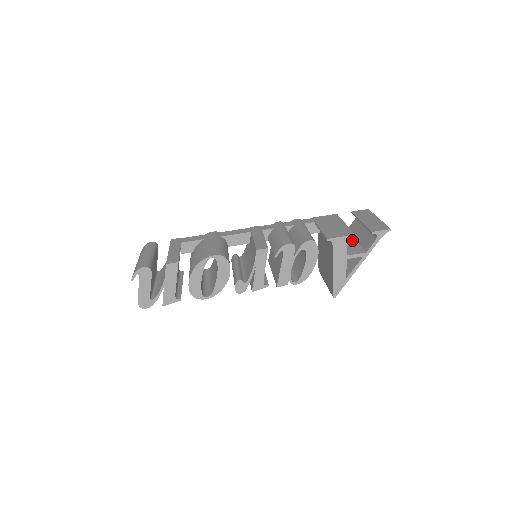
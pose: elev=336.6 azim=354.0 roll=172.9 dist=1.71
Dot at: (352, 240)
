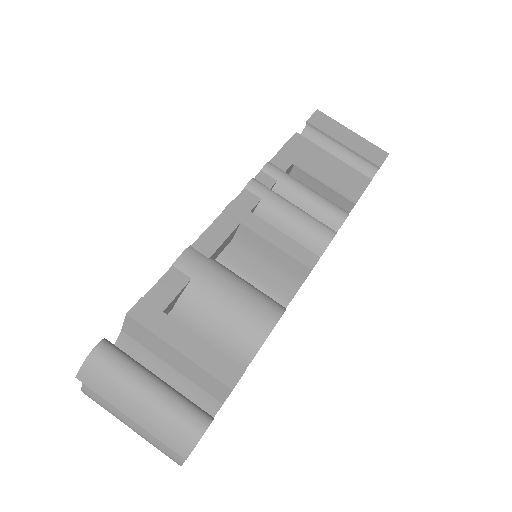
Dot at: occluded
